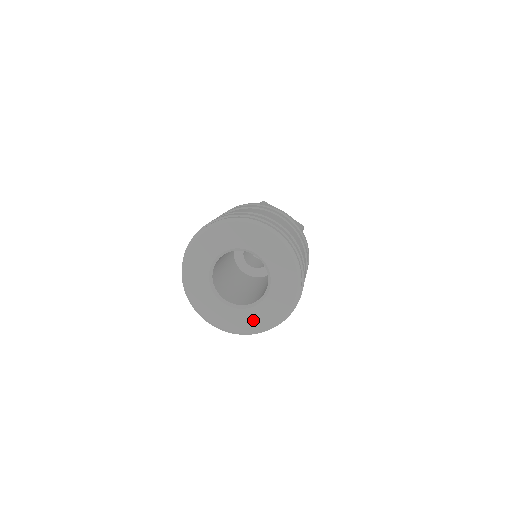
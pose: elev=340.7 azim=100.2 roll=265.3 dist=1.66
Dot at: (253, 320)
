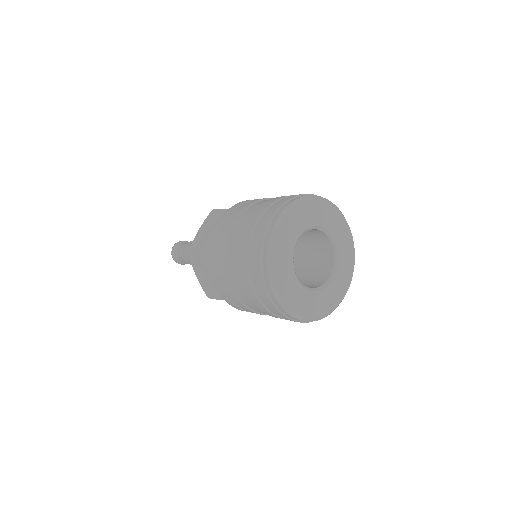
Dot at: (338, 289)
